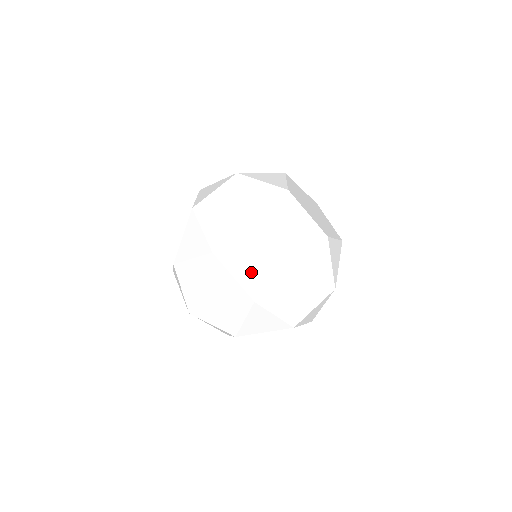
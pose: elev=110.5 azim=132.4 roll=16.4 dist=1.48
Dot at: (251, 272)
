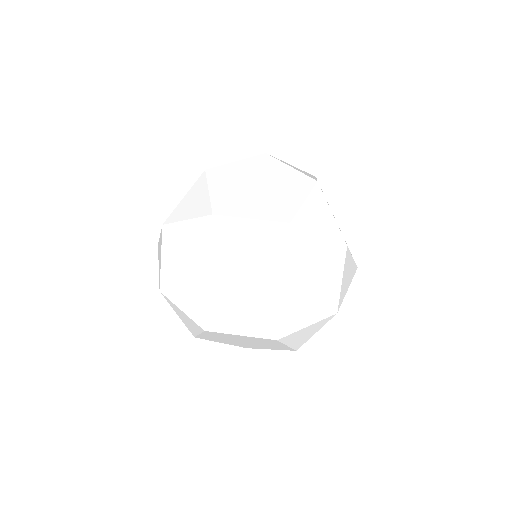
Dot at: occluded
